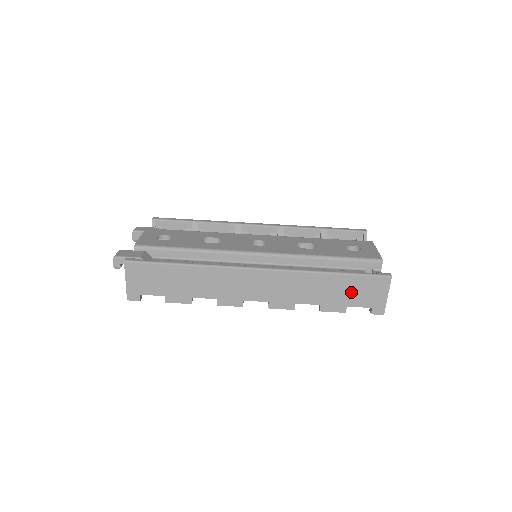
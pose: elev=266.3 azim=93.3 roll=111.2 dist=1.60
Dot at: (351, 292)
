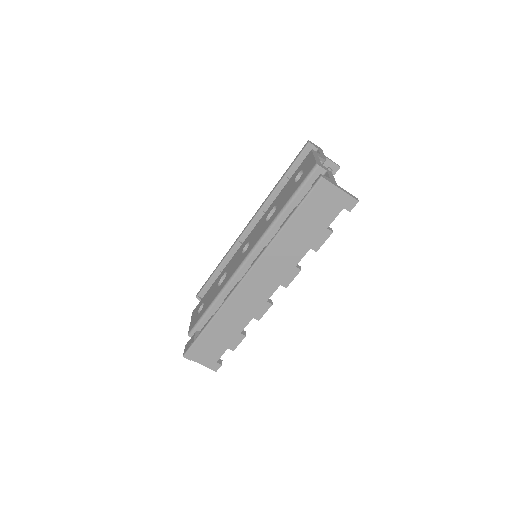
Dot at: (314, 218)
